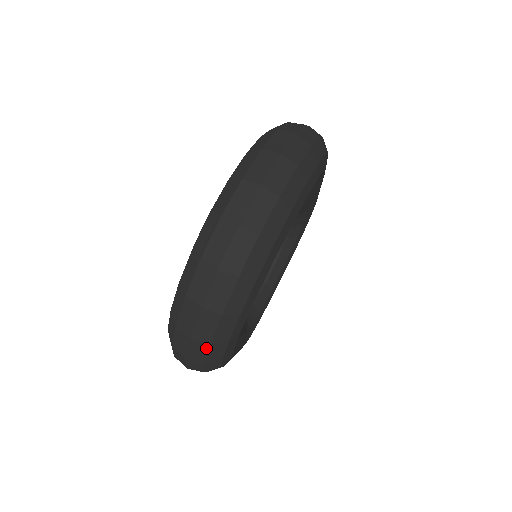
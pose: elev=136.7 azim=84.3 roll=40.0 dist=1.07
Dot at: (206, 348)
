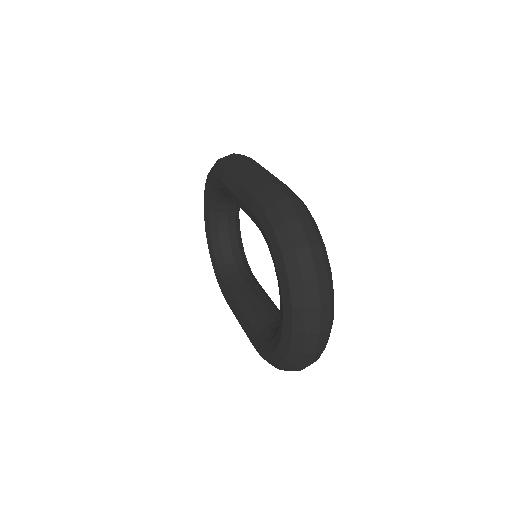
Dot at: occluded
